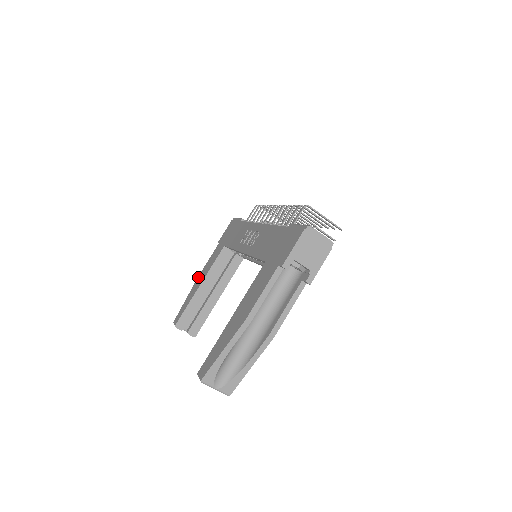
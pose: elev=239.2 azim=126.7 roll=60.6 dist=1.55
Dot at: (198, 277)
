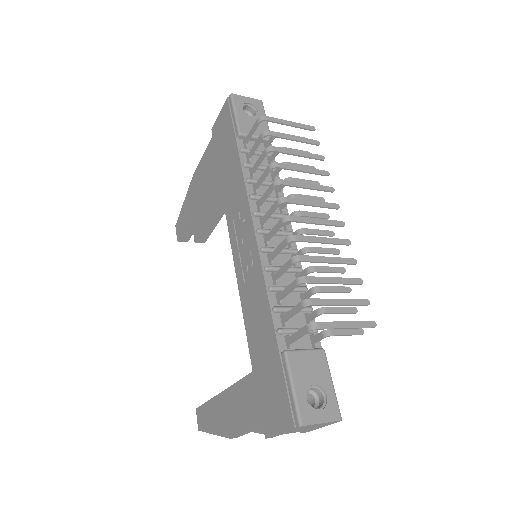
Dot at: (193, 178)
